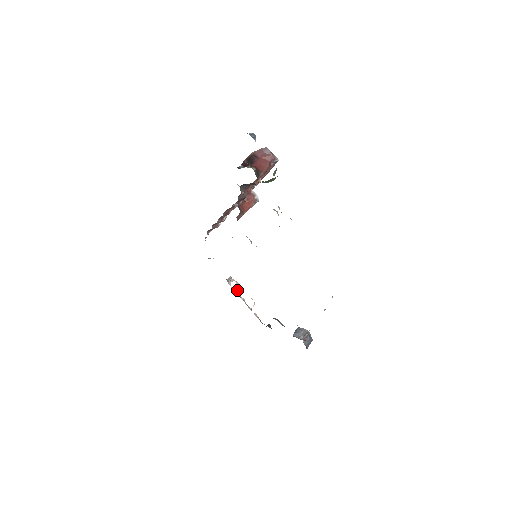
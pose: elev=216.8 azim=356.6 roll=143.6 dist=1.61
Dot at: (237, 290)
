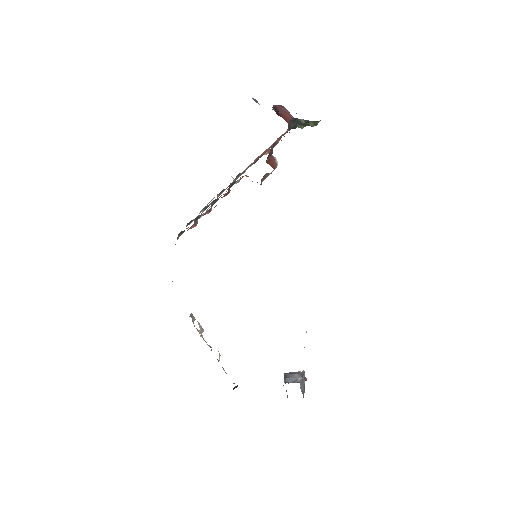
Dot at: (201, 333)
